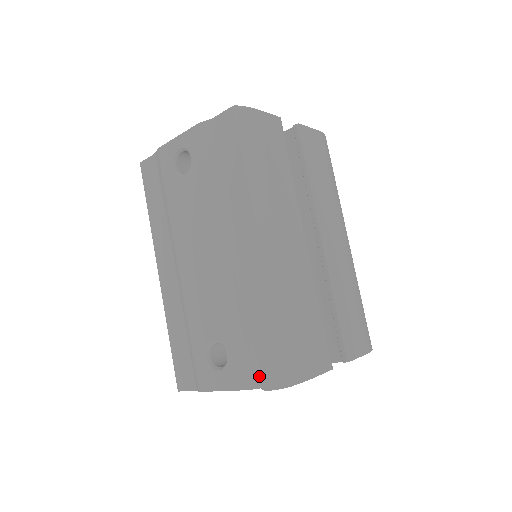
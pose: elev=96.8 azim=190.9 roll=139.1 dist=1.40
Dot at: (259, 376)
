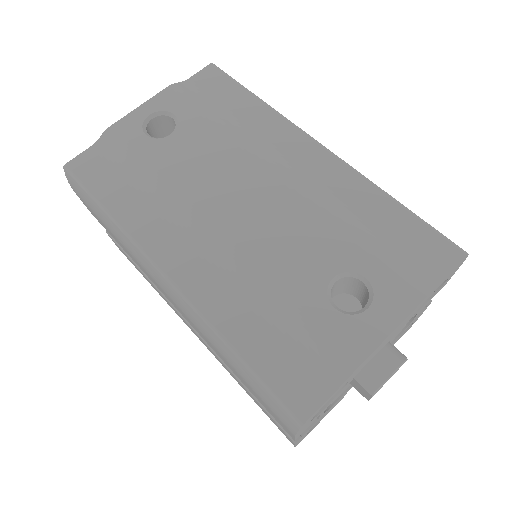
Dot at: (425, 273)
